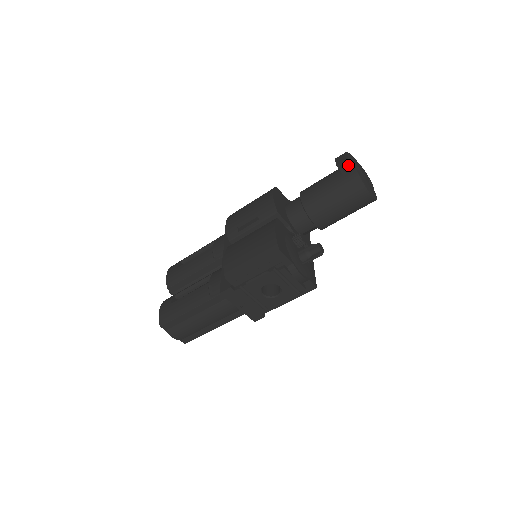
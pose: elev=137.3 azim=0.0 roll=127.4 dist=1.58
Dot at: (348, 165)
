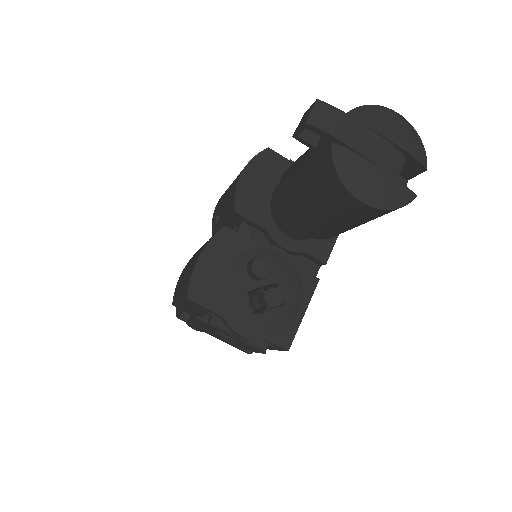
Dot at: occluded
